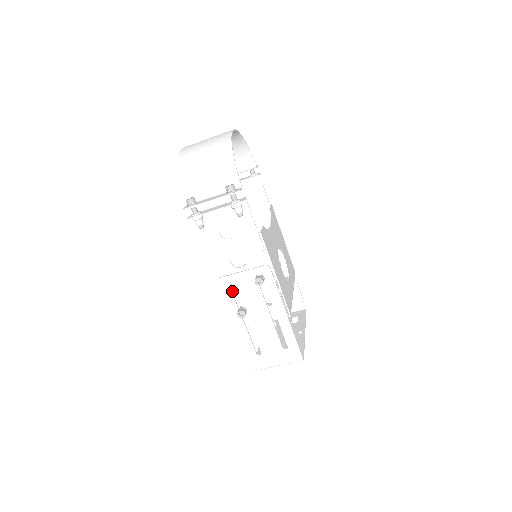
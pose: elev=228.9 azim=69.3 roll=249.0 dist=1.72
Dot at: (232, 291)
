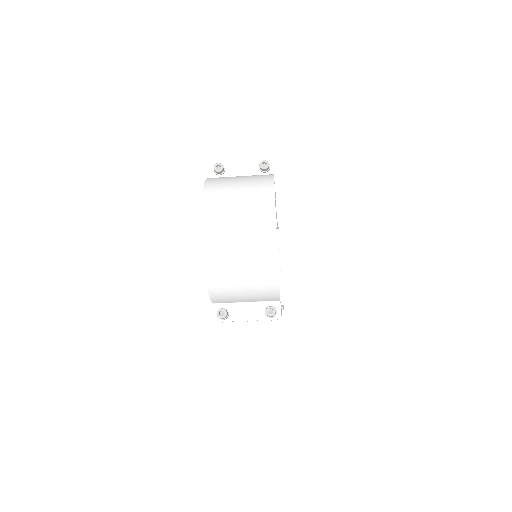
Dot at: occluded
